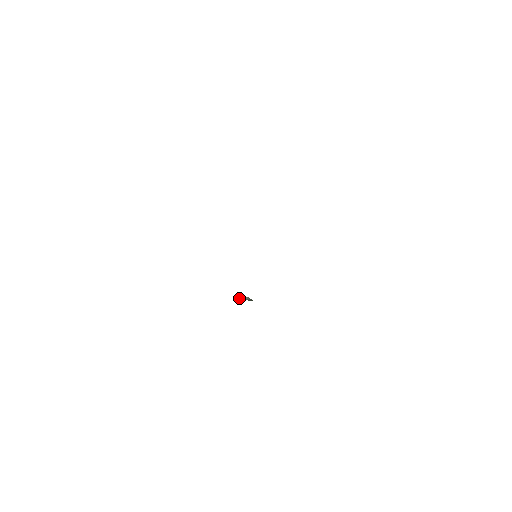
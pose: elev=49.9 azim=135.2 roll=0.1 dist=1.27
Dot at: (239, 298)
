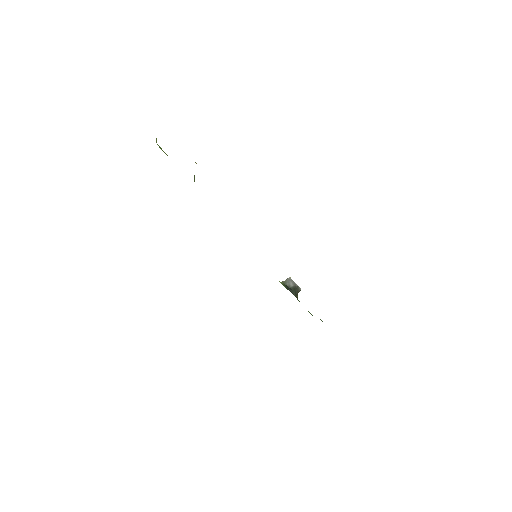
Dot at: (287, 281)
